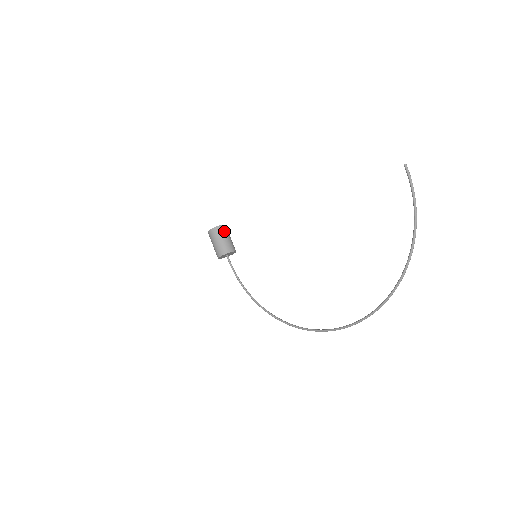
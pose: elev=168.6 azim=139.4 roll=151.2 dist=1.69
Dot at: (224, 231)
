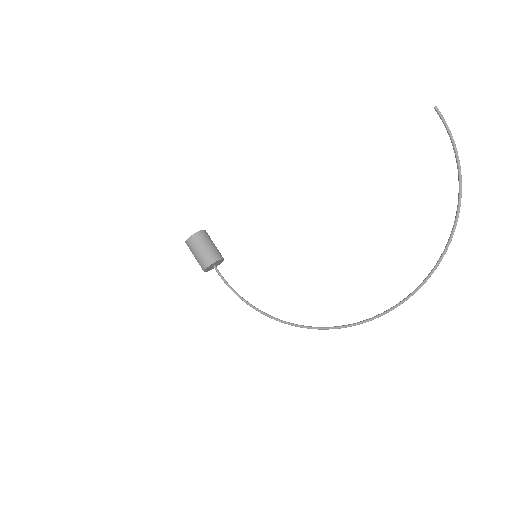
Dot at: (207, 236)
